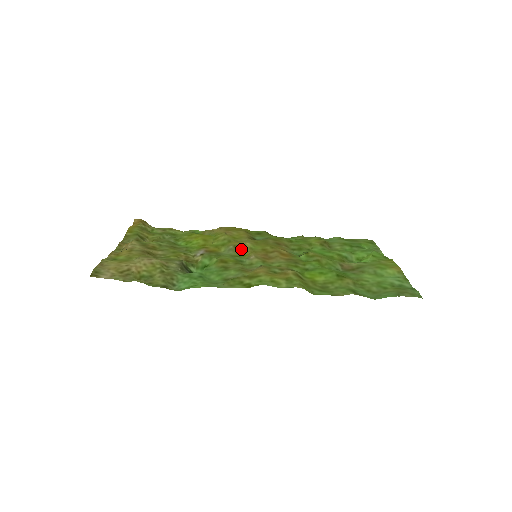
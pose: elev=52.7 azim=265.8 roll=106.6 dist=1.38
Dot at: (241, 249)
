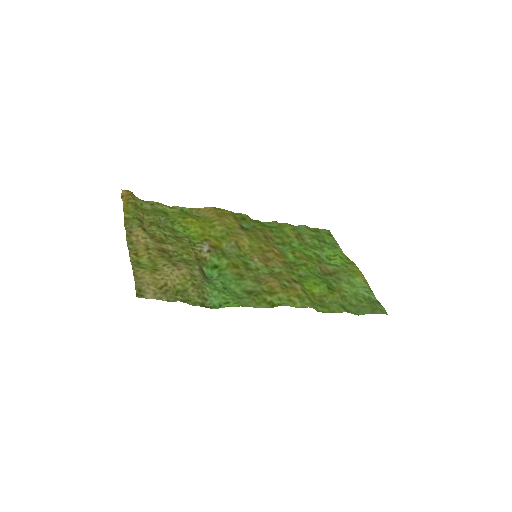
Dot at: (242, 247)
